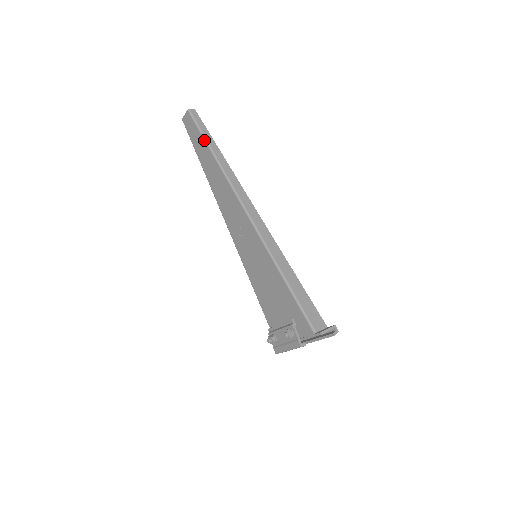
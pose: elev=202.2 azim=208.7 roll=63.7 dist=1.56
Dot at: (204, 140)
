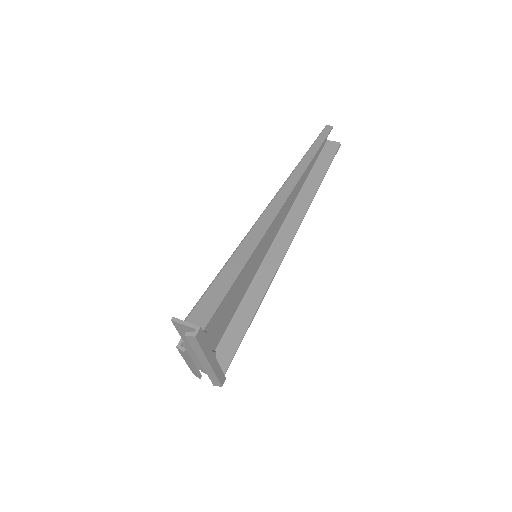
Dot at: (311, 146)
